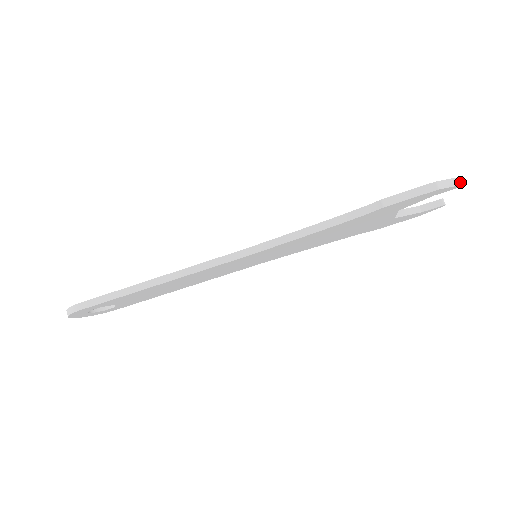
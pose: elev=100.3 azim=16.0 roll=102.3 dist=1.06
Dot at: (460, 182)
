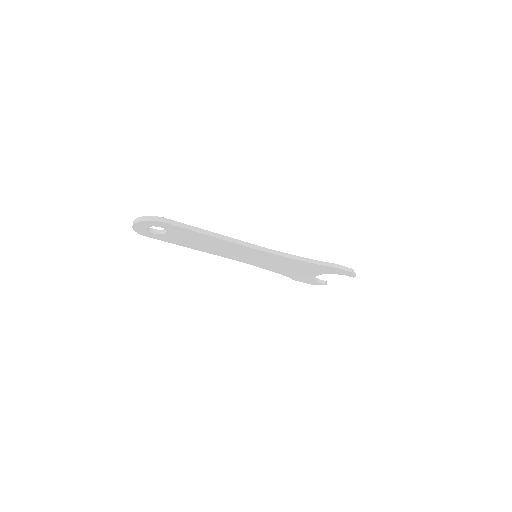
Dot at: (355, 275)
